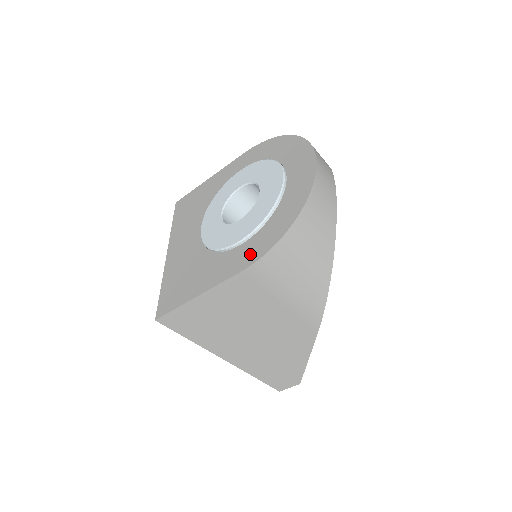
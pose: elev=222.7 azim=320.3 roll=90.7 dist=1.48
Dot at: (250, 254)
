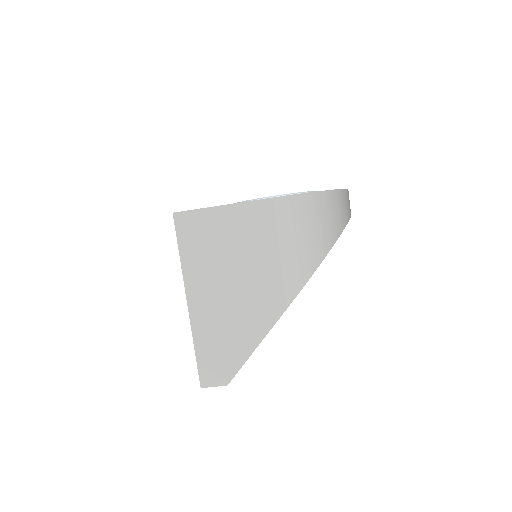
Dot at: occluded
